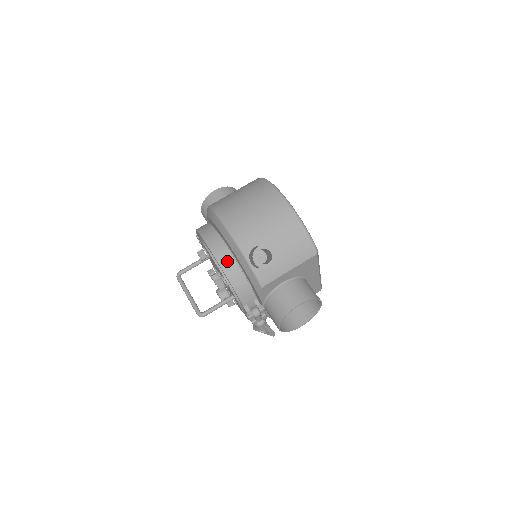
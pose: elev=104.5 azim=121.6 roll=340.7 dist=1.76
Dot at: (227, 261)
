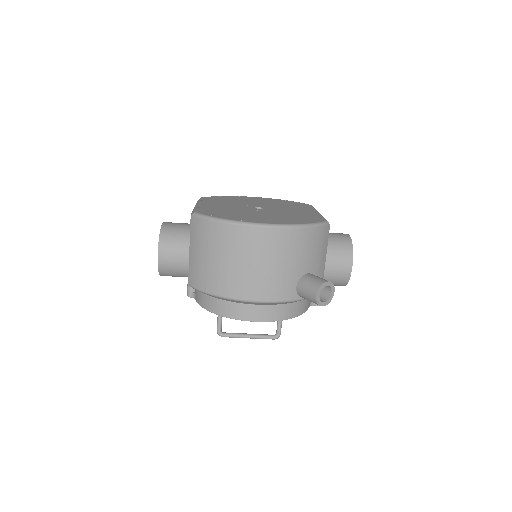
Dot at: (281, 312)
